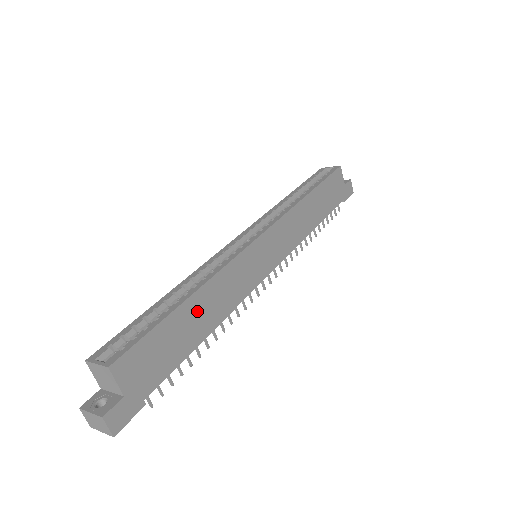
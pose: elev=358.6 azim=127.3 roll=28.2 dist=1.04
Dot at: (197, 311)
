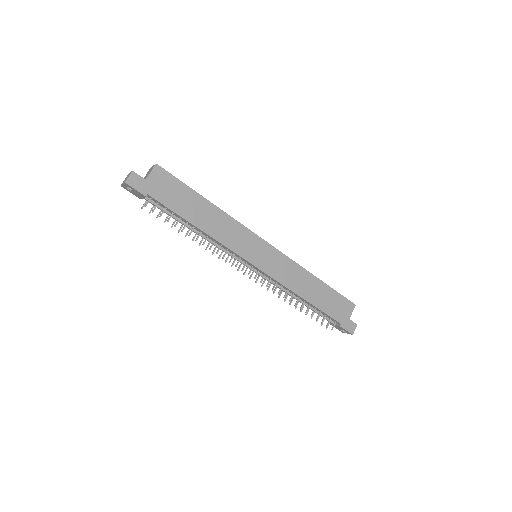
Dot at: (204, 210)
